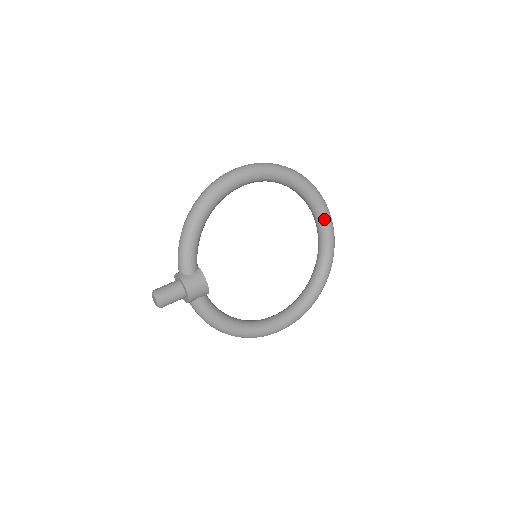
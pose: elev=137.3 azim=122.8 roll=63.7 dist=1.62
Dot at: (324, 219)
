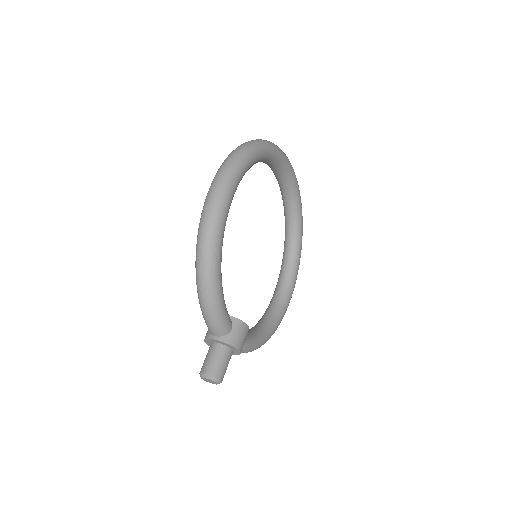
Dot at: (289, 172)
